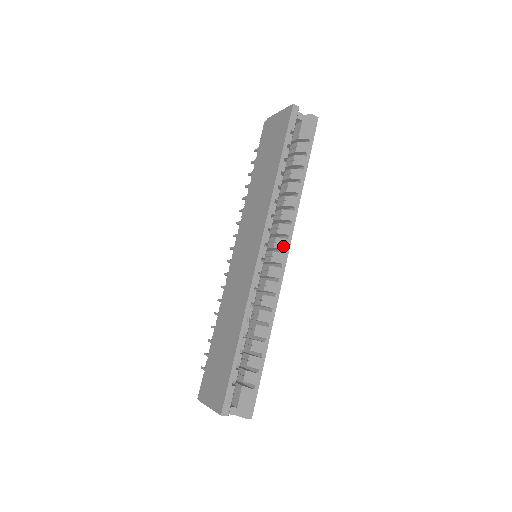
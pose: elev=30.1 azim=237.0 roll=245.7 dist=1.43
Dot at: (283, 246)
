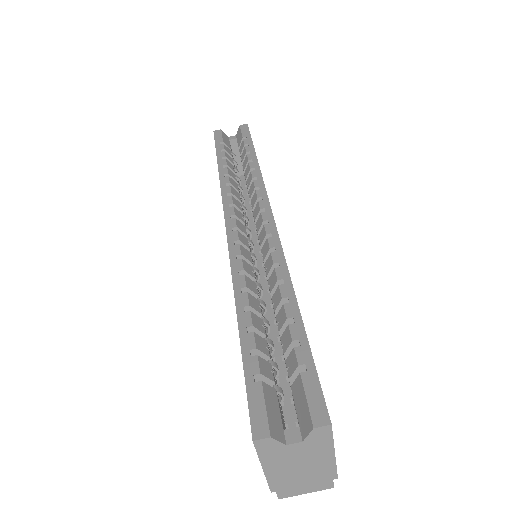
Dot at: (259, 207)
